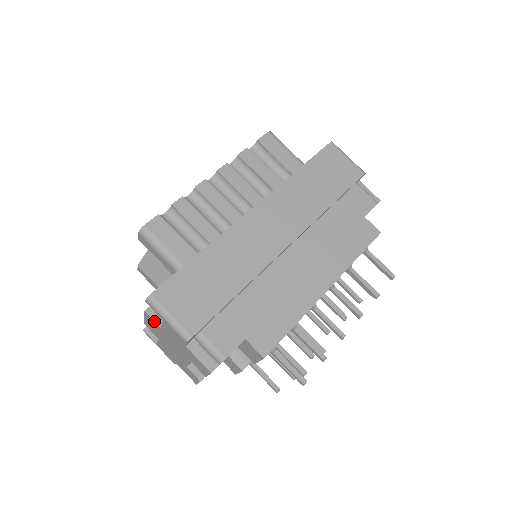
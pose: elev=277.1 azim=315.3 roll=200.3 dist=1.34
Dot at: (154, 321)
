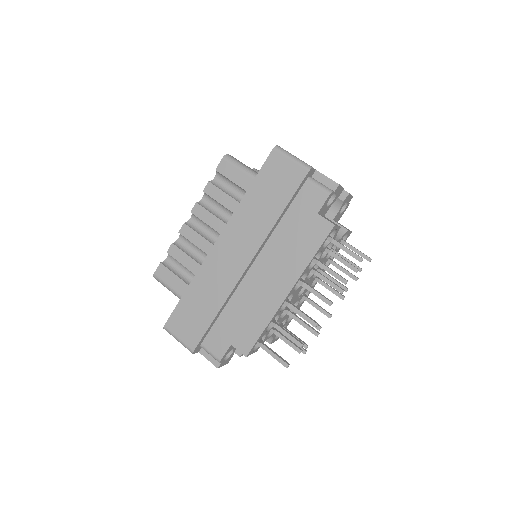
Dot at: occluded
